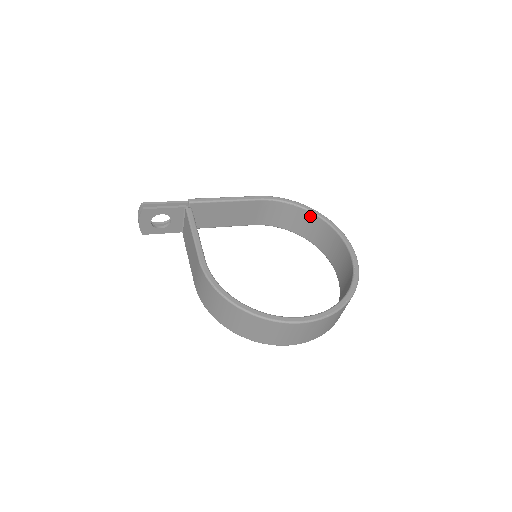
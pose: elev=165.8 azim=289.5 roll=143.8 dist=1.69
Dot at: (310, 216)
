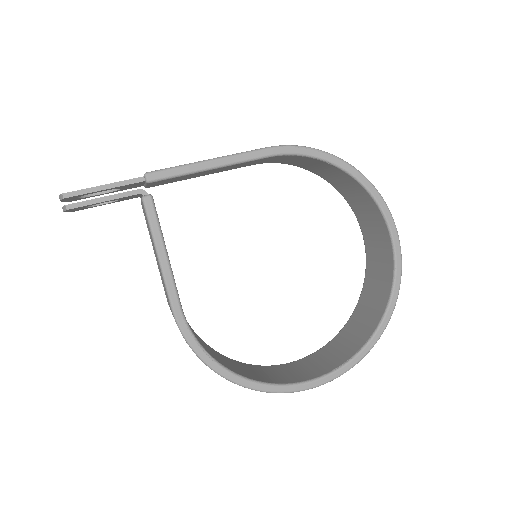
Dot at: (347, 177)
